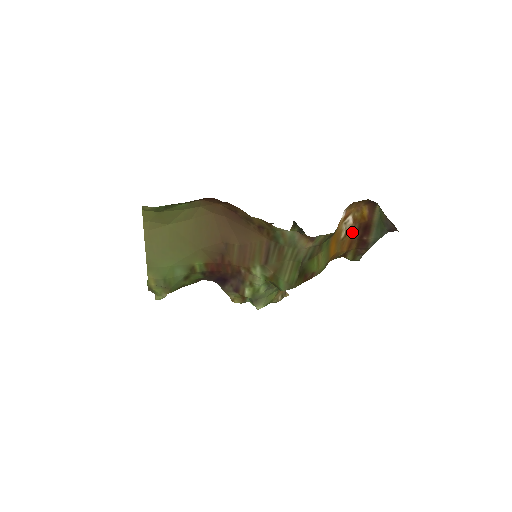
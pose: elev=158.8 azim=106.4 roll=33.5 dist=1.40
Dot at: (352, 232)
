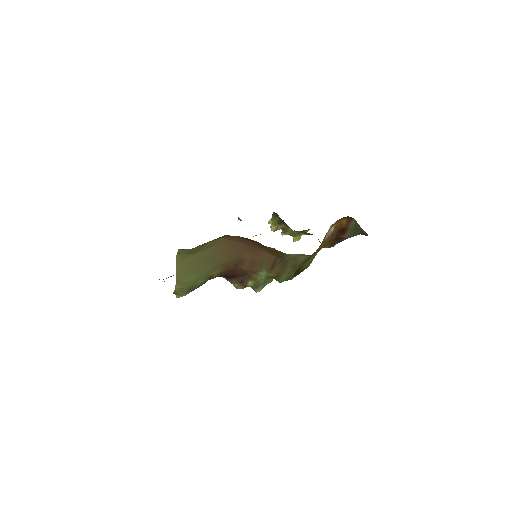
Dot at: (332, 234)
